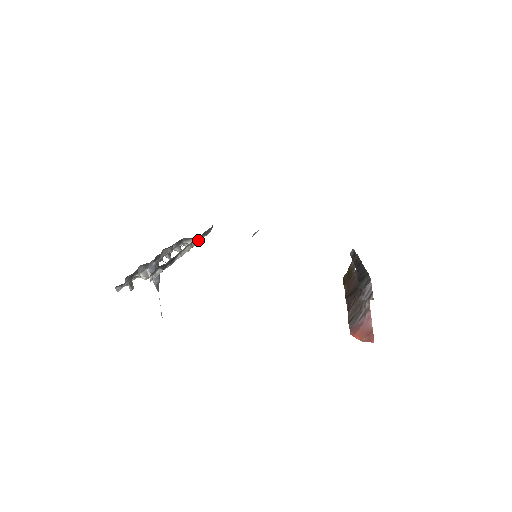
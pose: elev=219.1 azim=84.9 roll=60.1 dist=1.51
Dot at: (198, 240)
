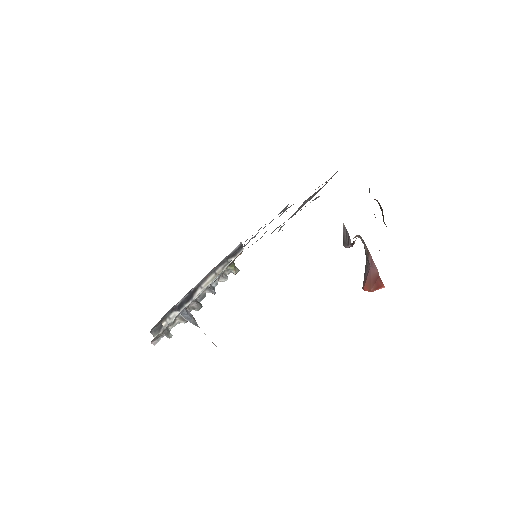
Dot at: (225, 265)
